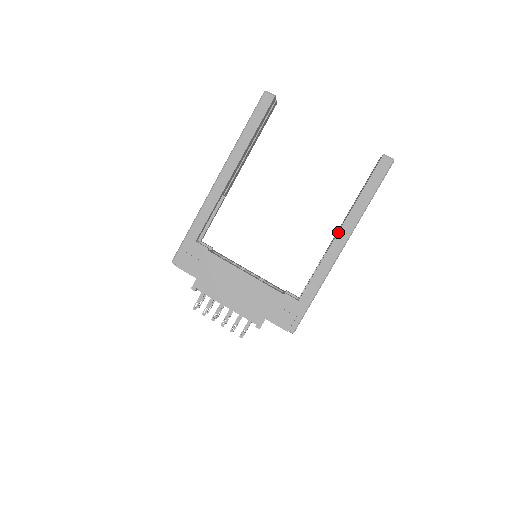
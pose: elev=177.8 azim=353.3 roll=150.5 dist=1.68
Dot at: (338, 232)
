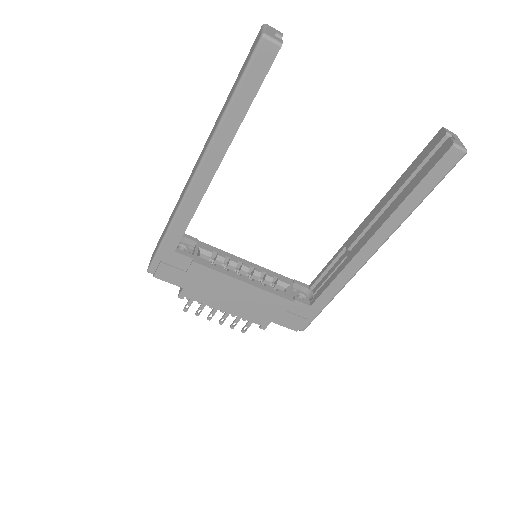
Dot at: (367, 241)
